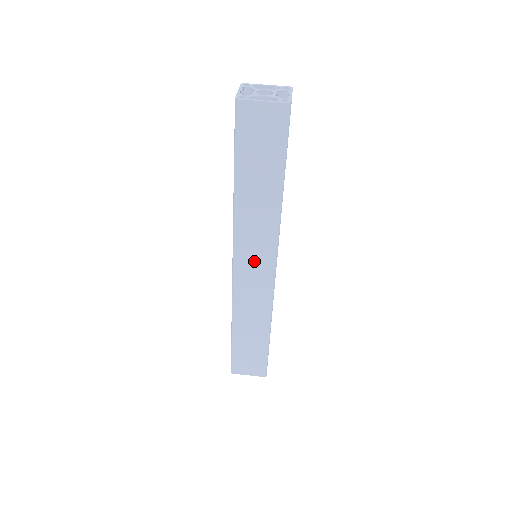
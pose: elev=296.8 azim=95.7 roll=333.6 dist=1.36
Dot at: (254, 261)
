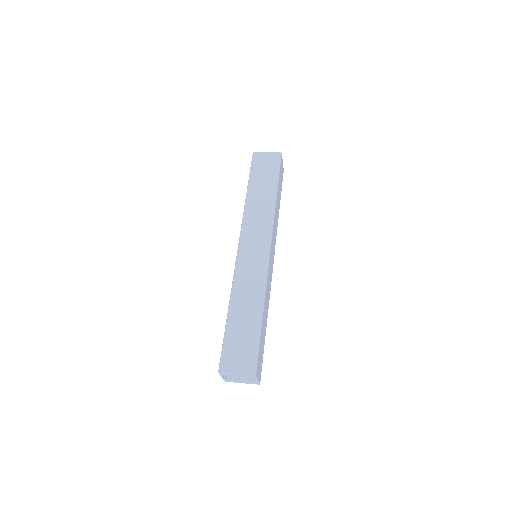
Dot at: (254, 241)
